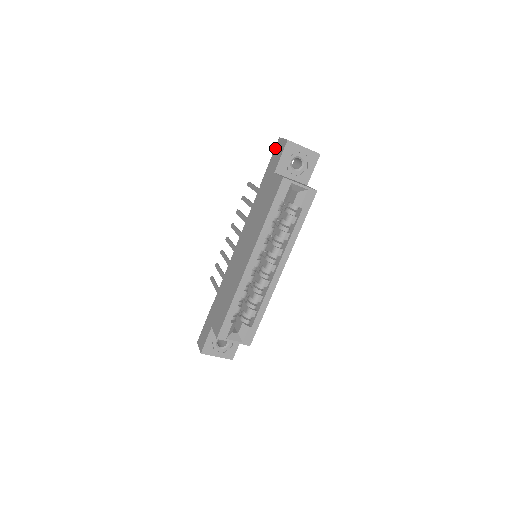
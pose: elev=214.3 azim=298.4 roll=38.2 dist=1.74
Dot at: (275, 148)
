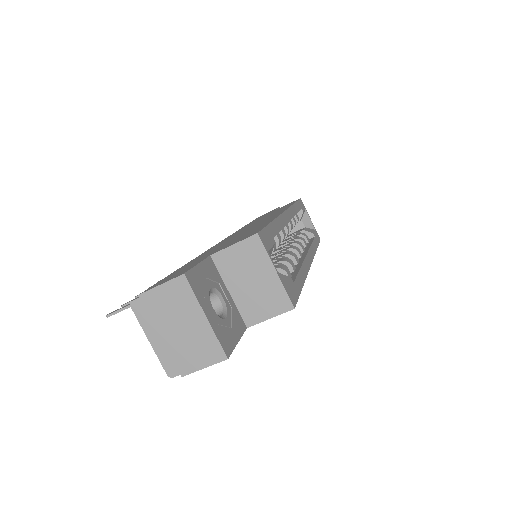
Dot at: (256, 218)
